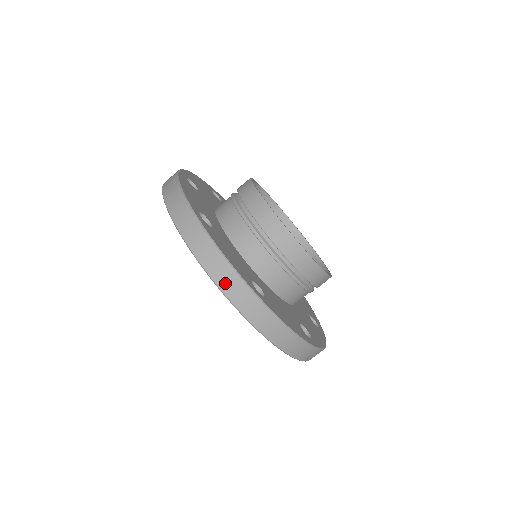
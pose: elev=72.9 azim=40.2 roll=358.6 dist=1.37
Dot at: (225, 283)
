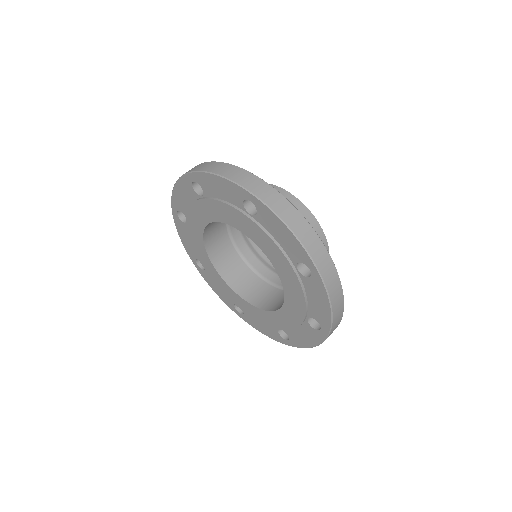
Dot at: (236, 176)
